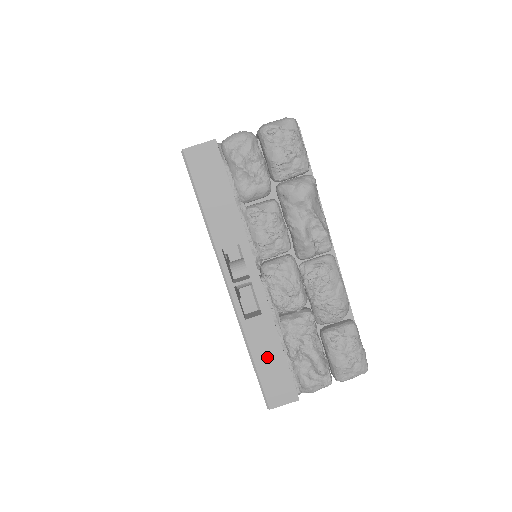
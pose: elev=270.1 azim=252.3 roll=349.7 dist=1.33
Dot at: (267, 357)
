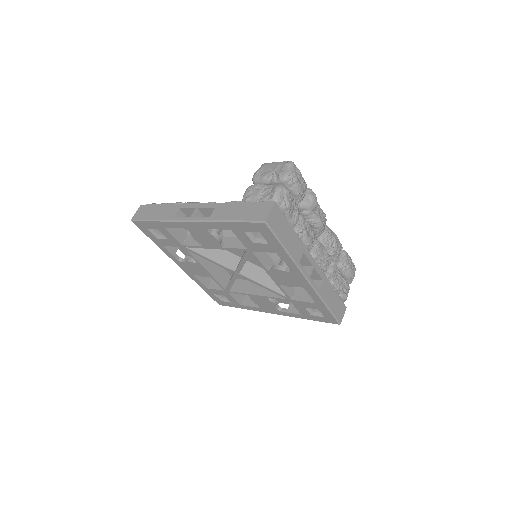
Dot at: (331, 300)
